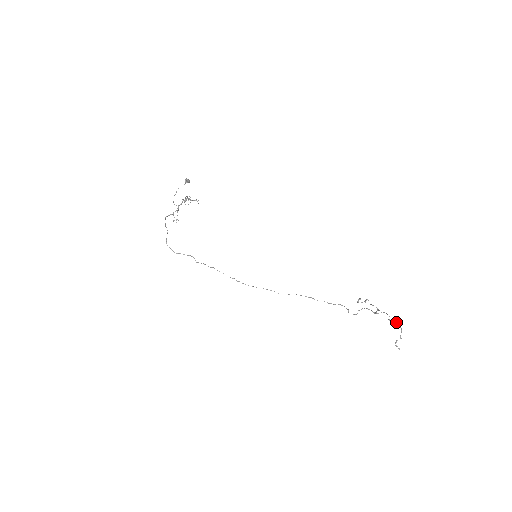
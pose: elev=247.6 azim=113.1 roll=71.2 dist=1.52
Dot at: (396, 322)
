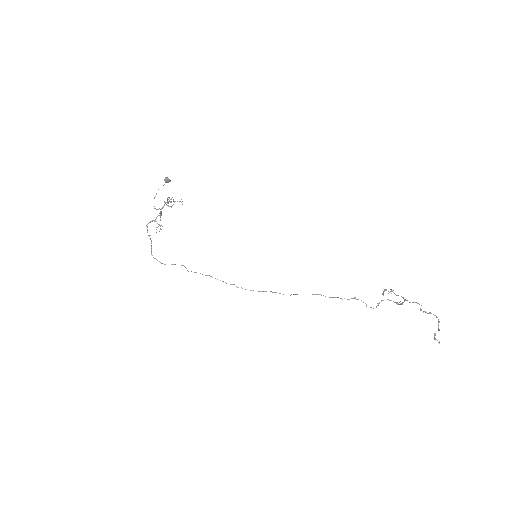
Dot at: (430, 312)
